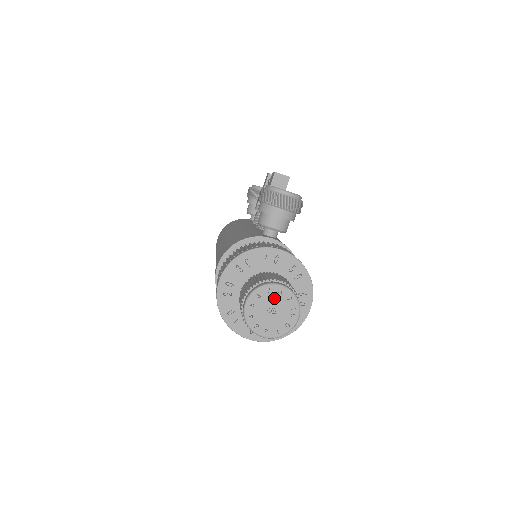
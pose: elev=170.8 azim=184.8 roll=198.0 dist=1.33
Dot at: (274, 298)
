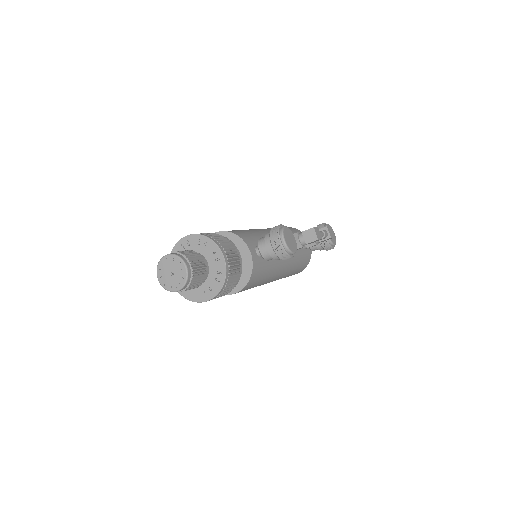
Dot at: (178, 269)
